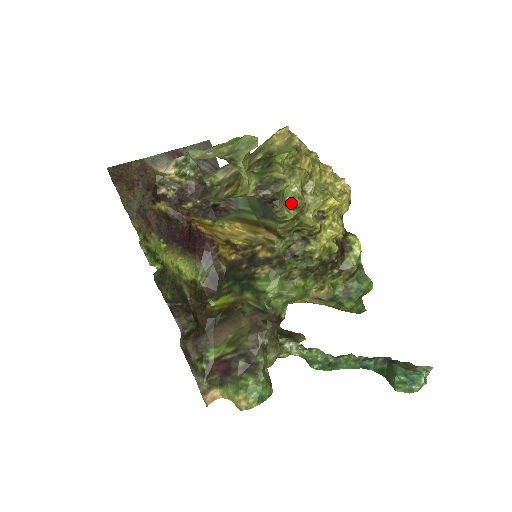
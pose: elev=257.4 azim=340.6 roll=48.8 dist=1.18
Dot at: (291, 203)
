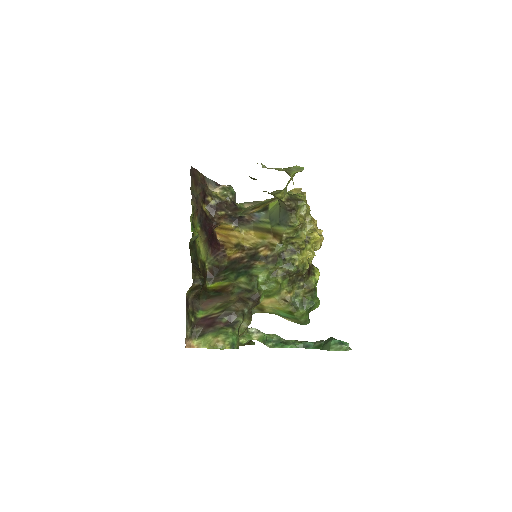
Dot at: (299, 218)
